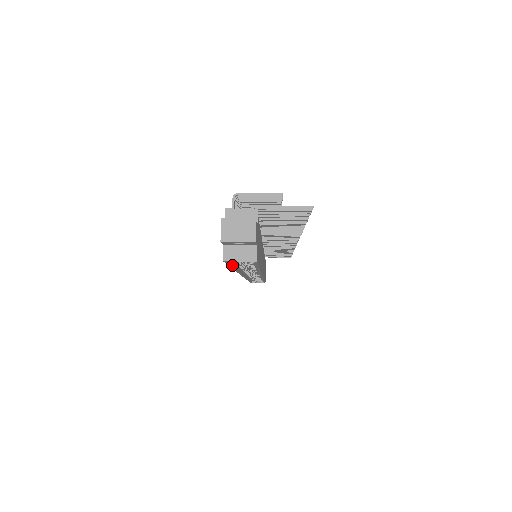
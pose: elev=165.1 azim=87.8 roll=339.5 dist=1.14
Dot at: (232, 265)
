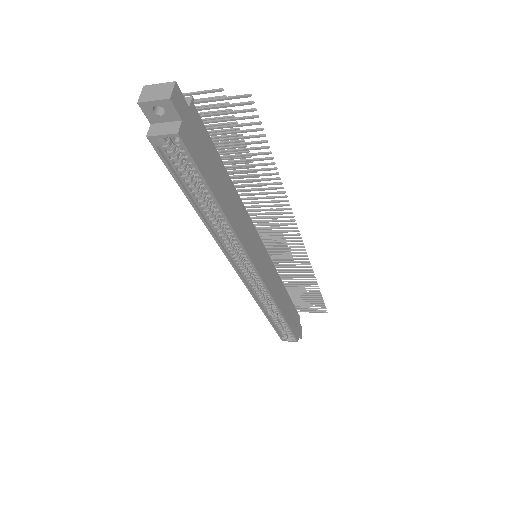
Dot at: (178, 179)
